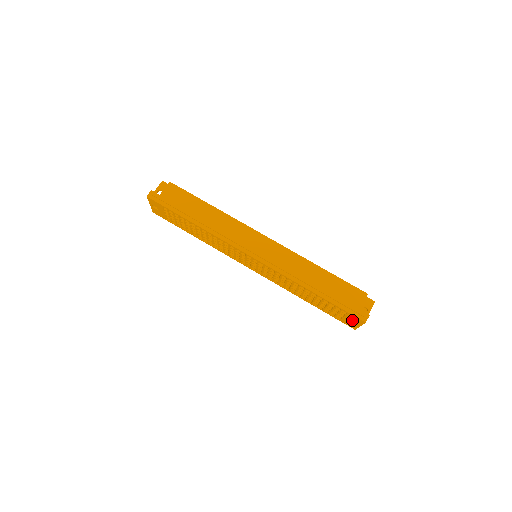
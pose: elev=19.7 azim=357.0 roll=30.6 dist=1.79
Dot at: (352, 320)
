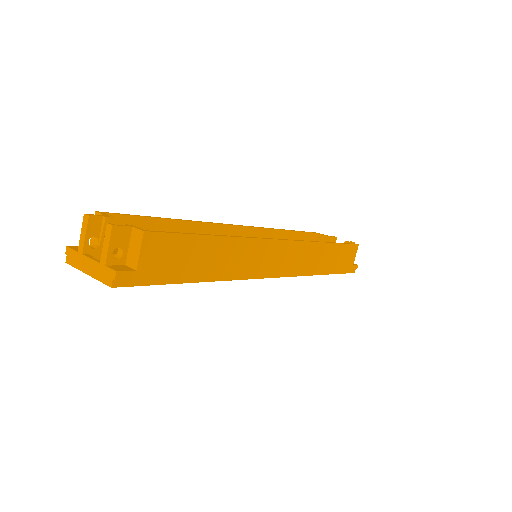
Dot at: occluded
